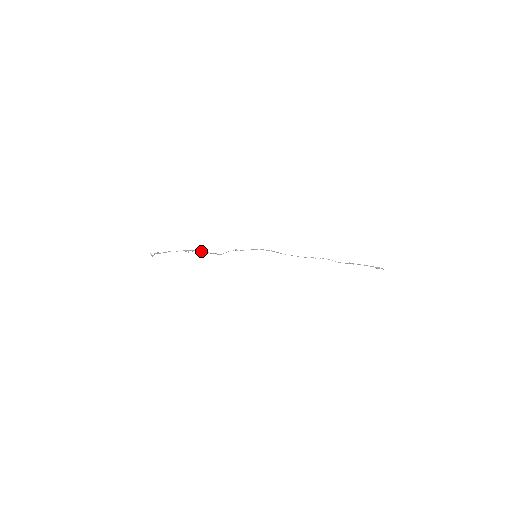
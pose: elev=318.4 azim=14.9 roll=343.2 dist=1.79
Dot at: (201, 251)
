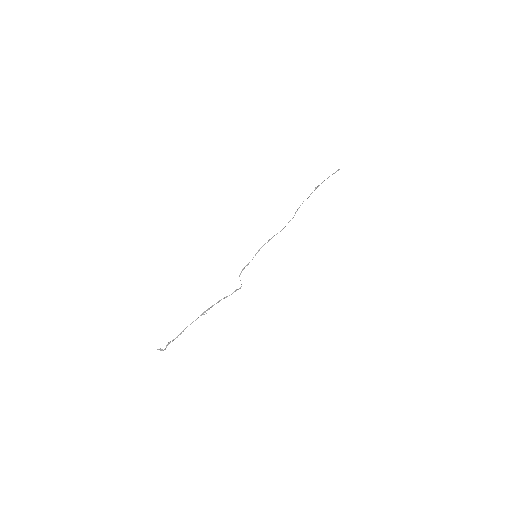
Dot at: occluded
